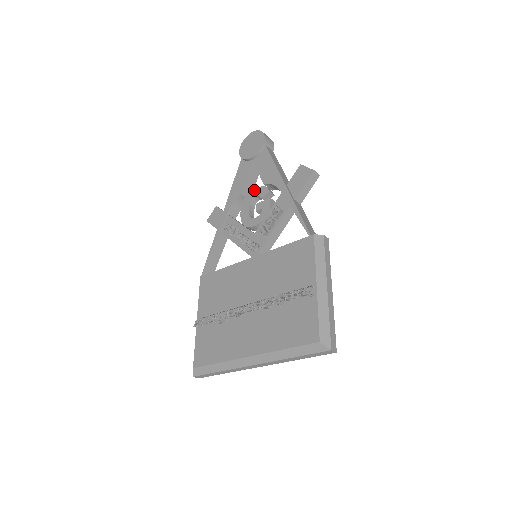
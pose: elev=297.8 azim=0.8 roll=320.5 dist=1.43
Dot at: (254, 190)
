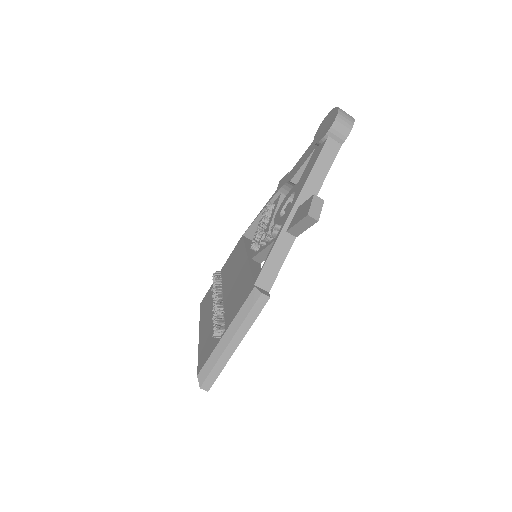
Dot at: occluded
